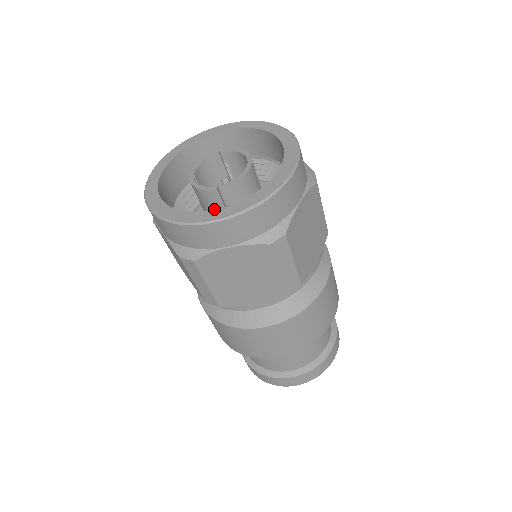
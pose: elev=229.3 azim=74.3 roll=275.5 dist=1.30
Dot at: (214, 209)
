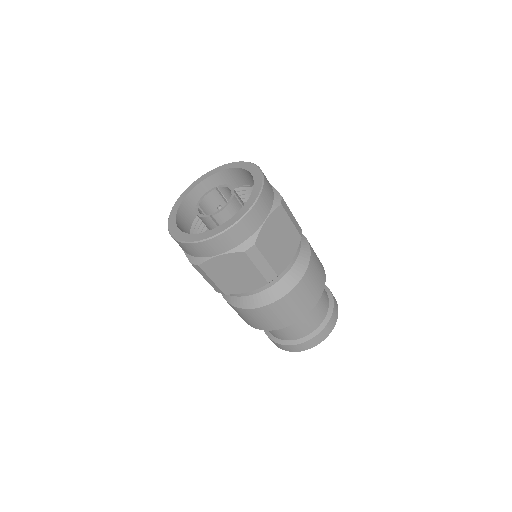
Dot at: occluded
